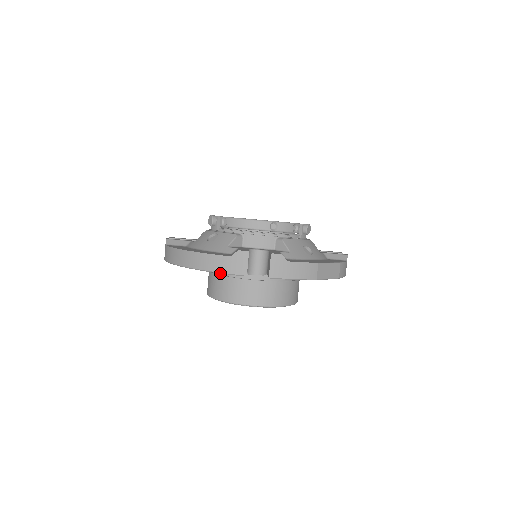
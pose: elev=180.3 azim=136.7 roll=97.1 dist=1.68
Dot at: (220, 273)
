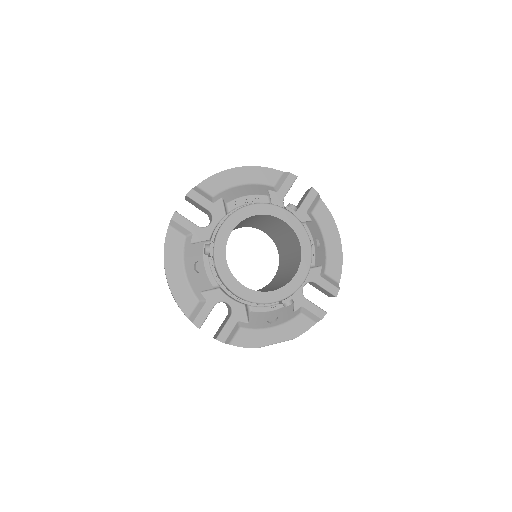
Dot at: occluded
